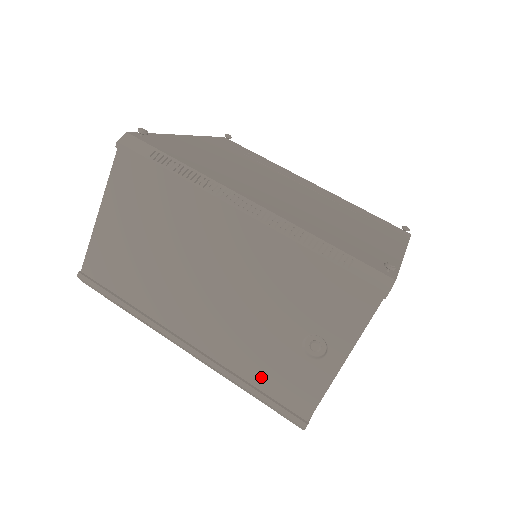
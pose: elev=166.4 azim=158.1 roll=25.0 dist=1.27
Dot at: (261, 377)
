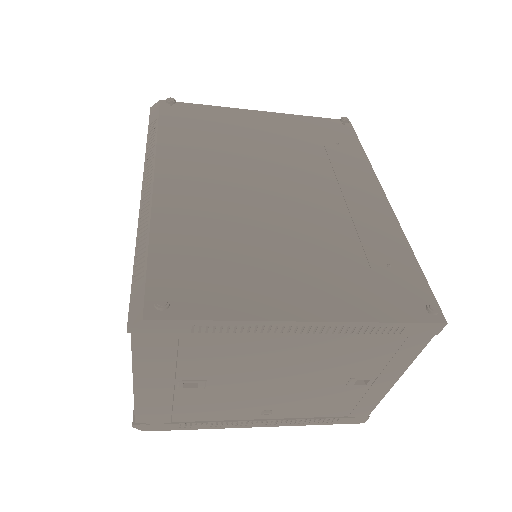
Dot at: occluded
